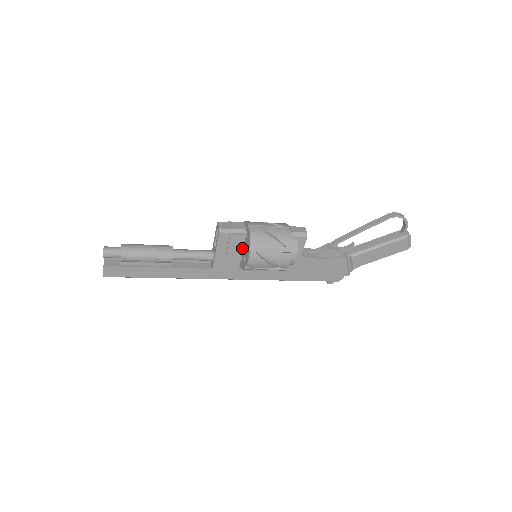
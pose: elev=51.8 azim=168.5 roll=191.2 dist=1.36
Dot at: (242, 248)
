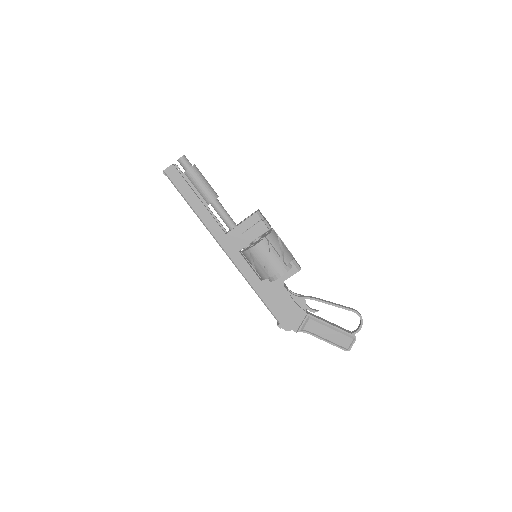
Dot at: (258, 237)
